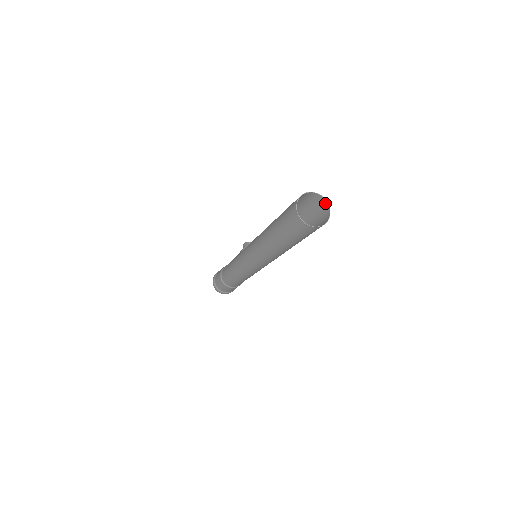
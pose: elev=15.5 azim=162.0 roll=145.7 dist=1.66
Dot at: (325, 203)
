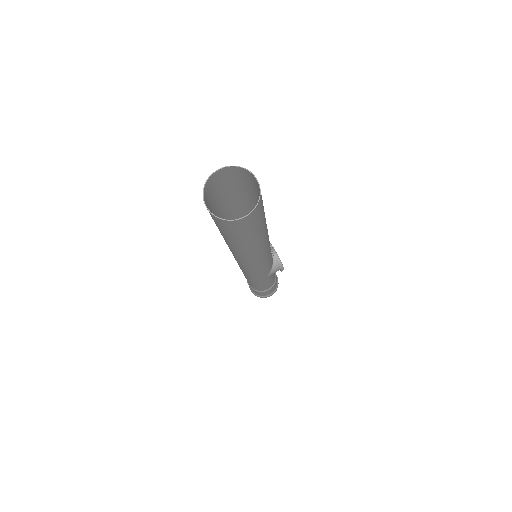
Dot at: (260, 190)
